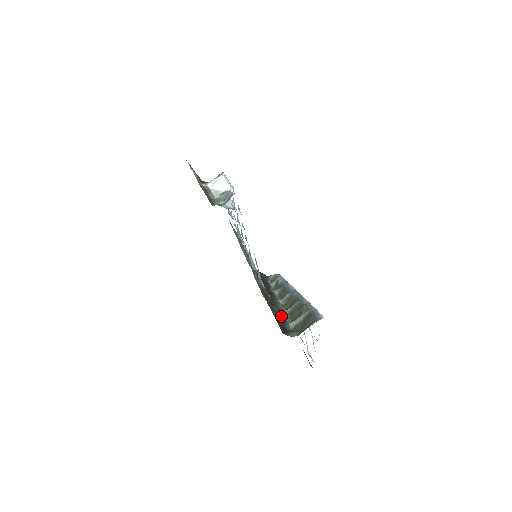
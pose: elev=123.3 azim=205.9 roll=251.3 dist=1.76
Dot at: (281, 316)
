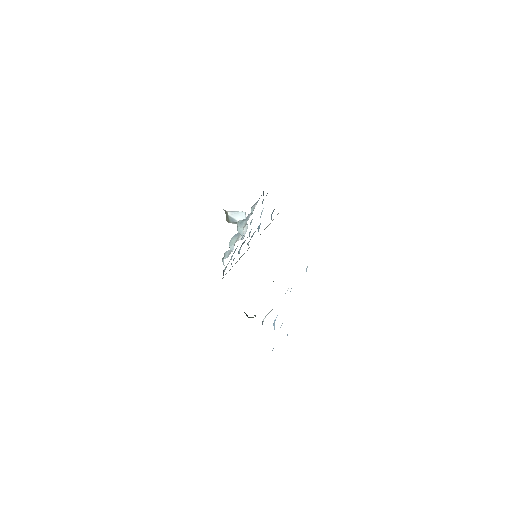
Dot at: occluded
